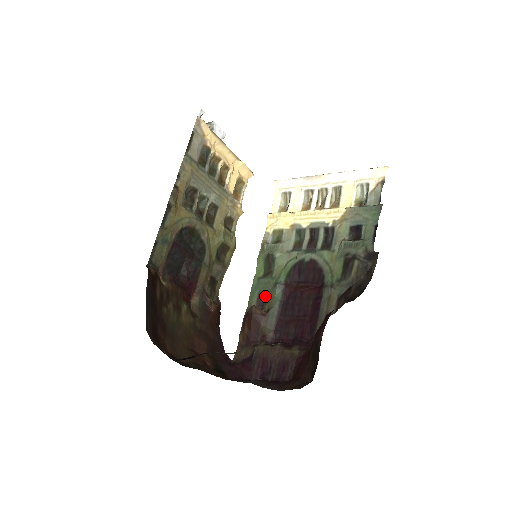
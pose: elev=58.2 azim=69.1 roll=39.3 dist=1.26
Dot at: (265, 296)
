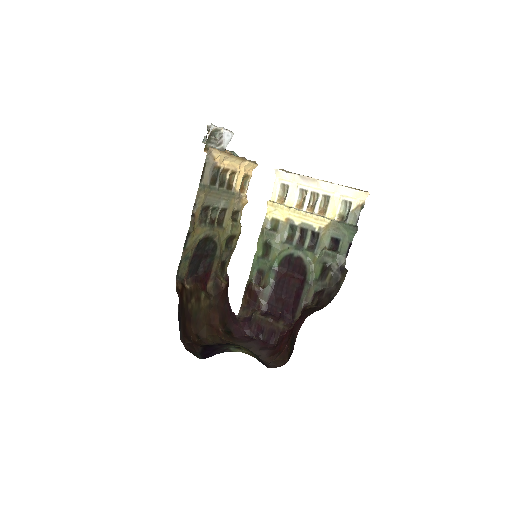
Dot at: (262, 273)
